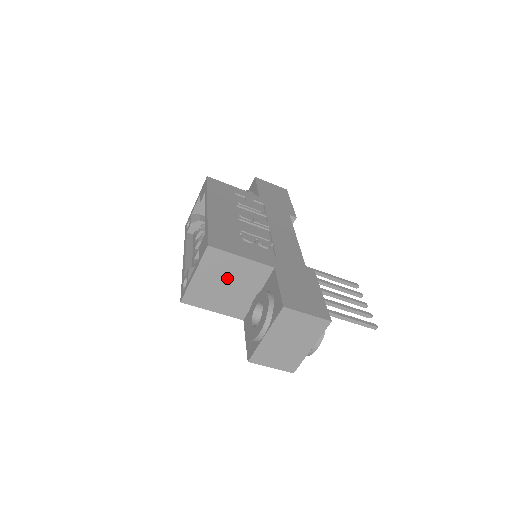
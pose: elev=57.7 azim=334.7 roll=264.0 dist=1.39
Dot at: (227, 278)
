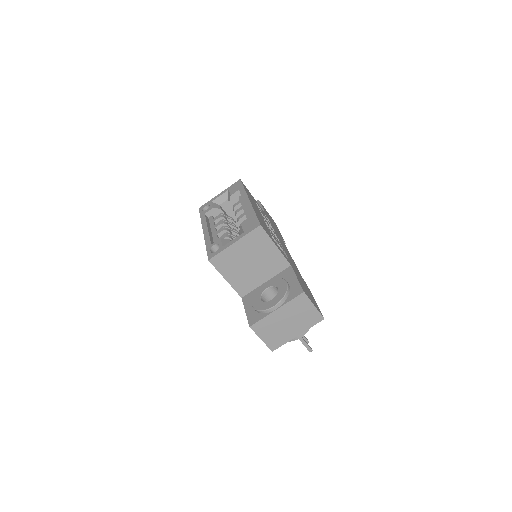
Dot at: (255, 257)
